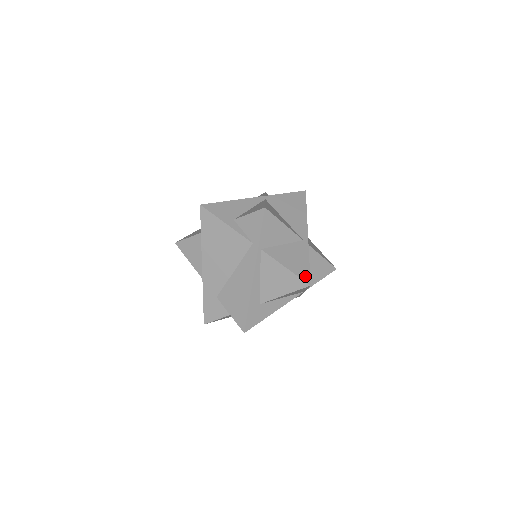
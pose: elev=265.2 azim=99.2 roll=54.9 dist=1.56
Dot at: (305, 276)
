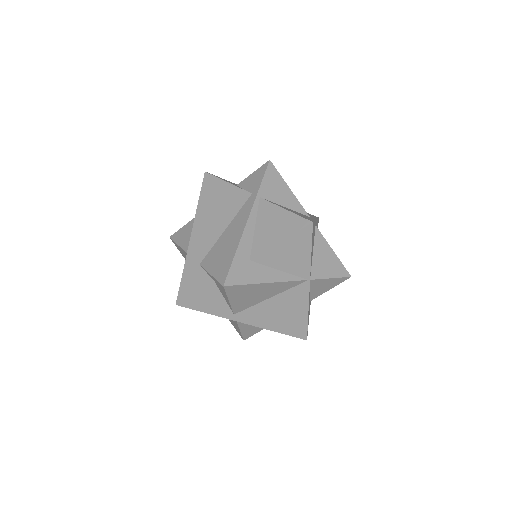
Dot at: occluded
